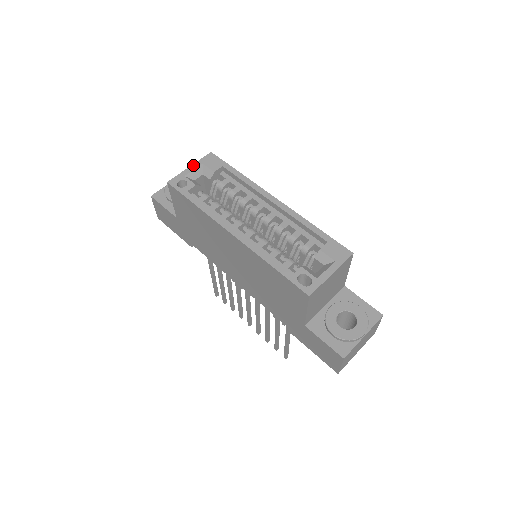
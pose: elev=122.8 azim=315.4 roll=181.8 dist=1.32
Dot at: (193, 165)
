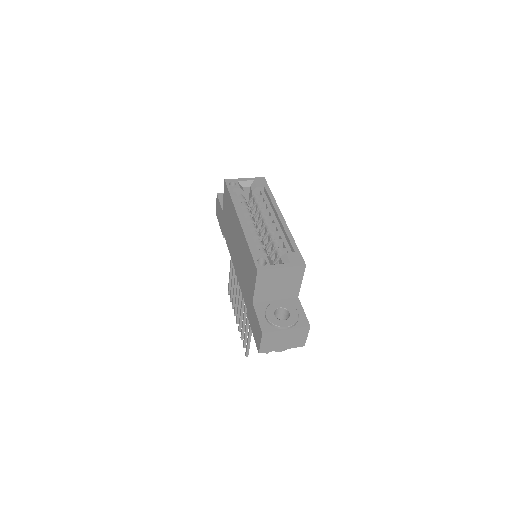
Dot at: (247, 178)
